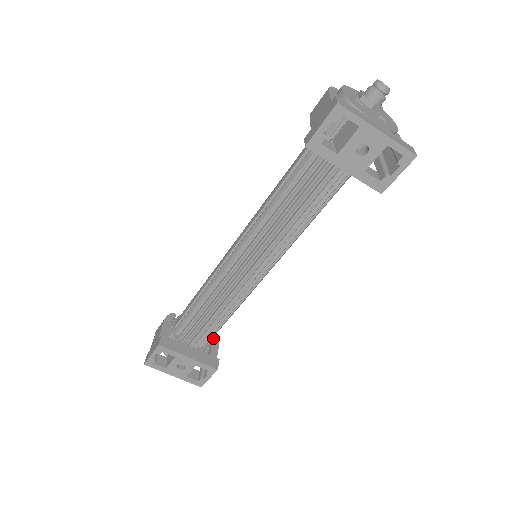
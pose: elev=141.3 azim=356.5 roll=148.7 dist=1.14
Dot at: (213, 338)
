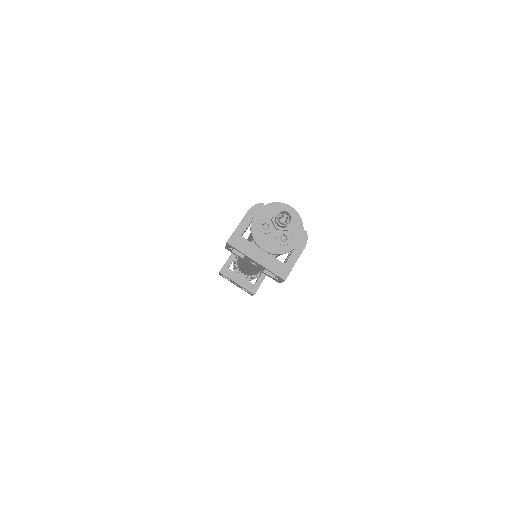
Dot at: occluded
